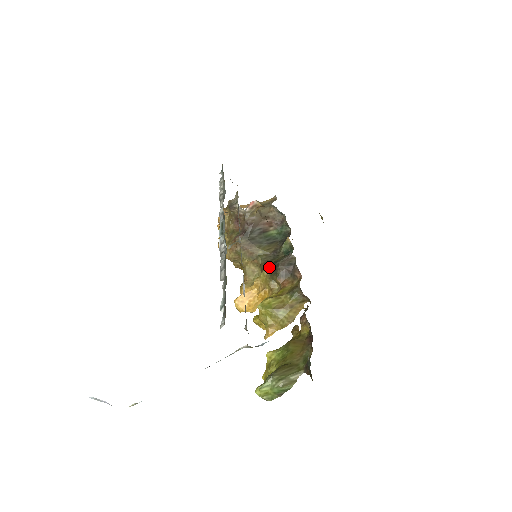
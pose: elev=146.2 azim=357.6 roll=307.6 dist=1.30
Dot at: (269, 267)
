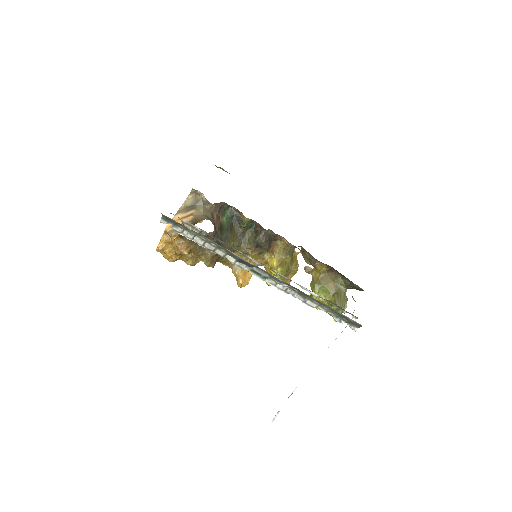
Dot at: (252, 248)
